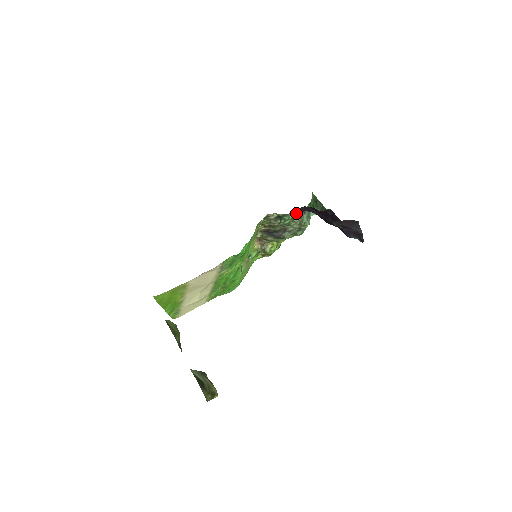
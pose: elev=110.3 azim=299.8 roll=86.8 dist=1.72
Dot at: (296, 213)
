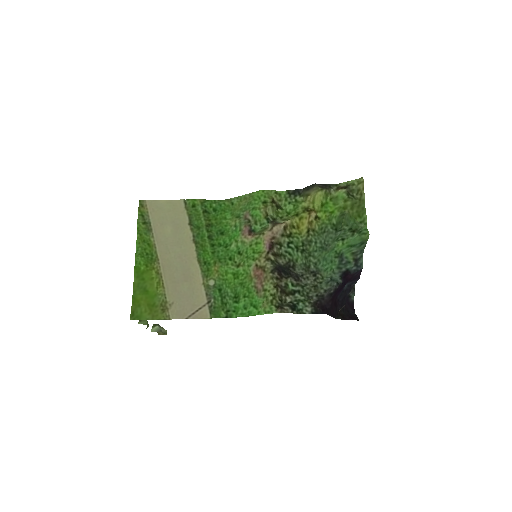
Dot at: (314, 303)
